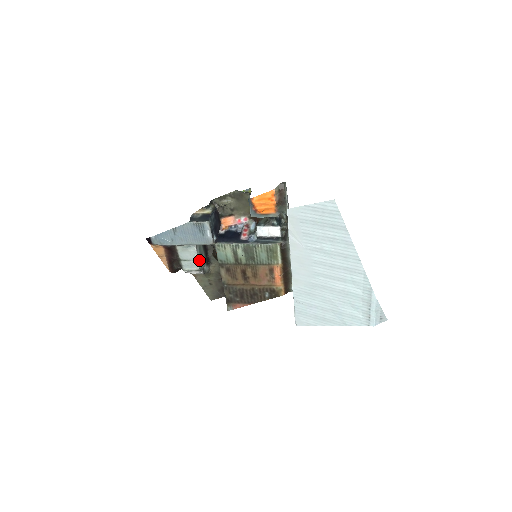
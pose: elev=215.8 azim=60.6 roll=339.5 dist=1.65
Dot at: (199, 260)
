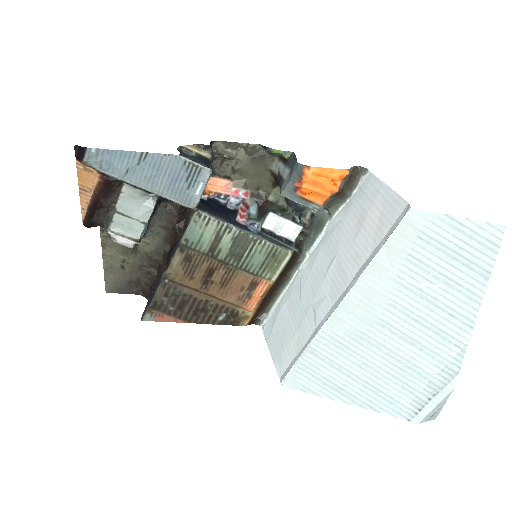
Dot at: (147, 224)
